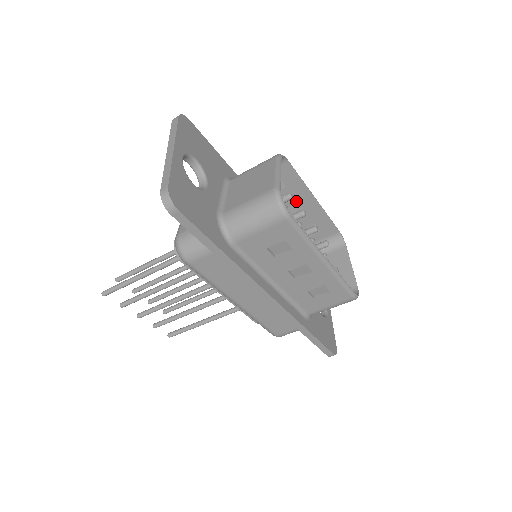
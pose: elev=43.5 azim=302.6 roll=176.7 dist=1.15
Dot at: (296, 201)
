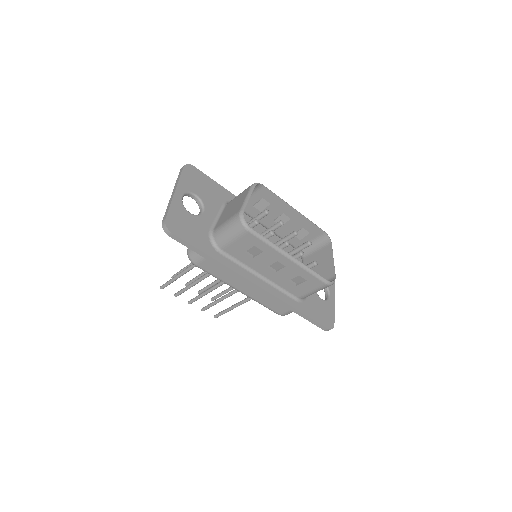
Dot at: (282, 213)
